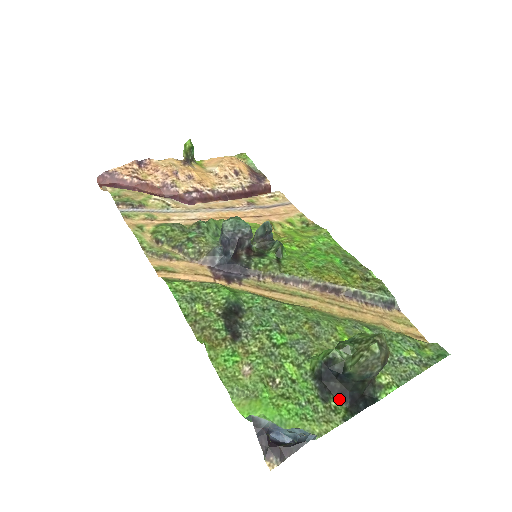
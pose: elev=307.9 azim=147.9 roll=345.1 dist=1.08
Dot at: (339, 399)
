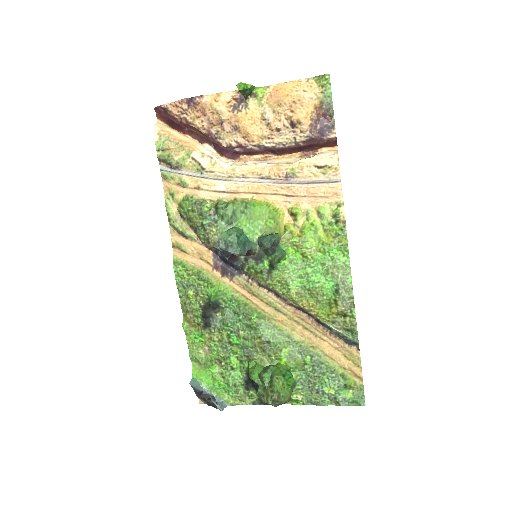
Dot at: occluded
